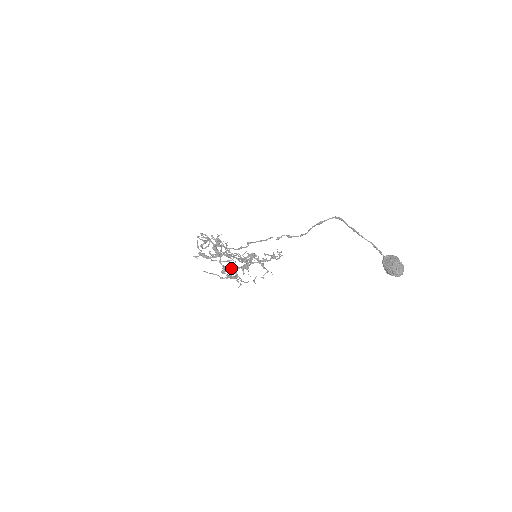
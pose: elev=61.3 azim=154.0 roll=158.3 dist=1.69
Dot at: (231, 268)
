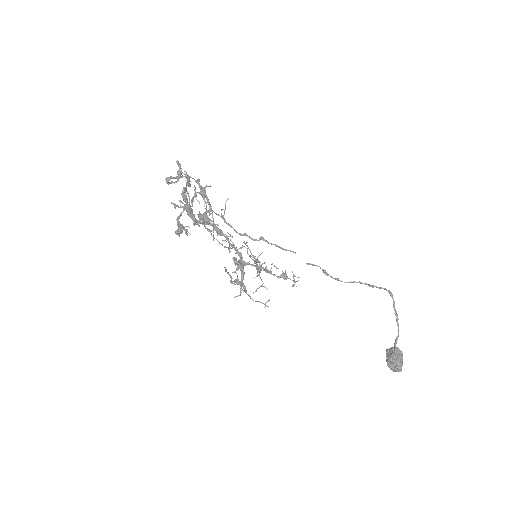
Dot at: occluded
